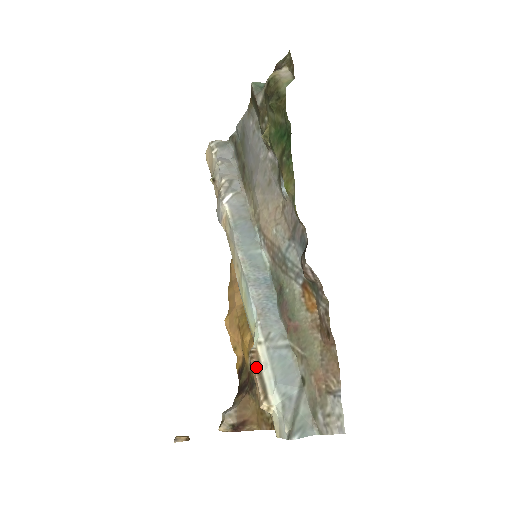
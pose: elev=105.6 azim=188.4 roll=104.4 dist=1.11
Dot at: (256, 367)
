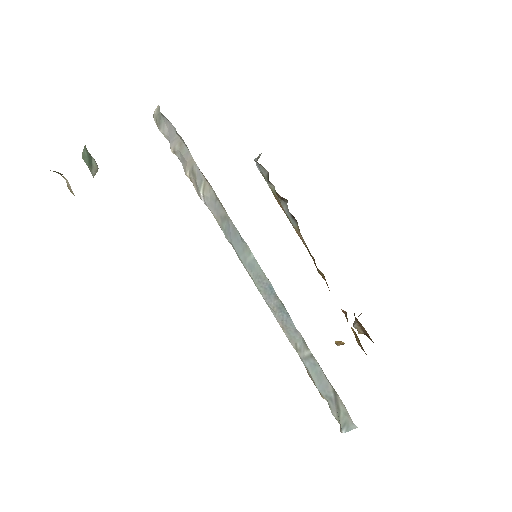
Dot at: occluded
